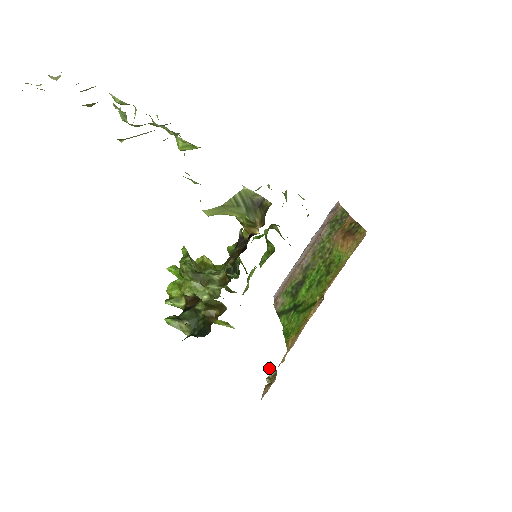
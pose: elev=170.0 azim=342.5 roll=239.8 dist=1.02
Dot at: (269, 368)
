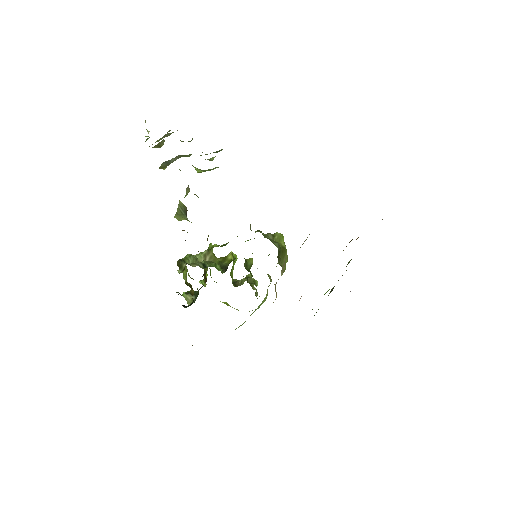
Dot at: occluded
